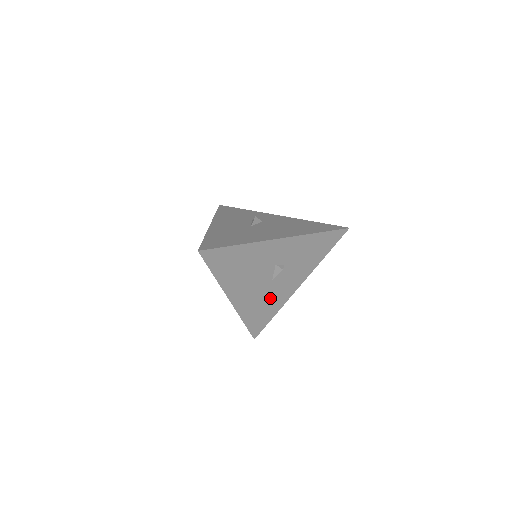
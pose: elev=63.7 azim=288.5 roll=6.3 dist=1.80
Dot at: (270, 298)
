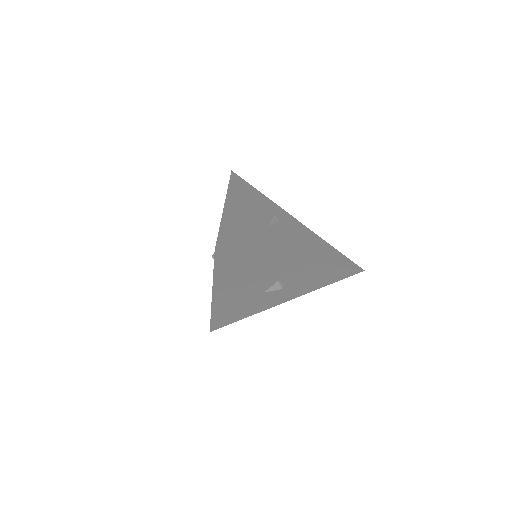
Dot at: (250, 305)
